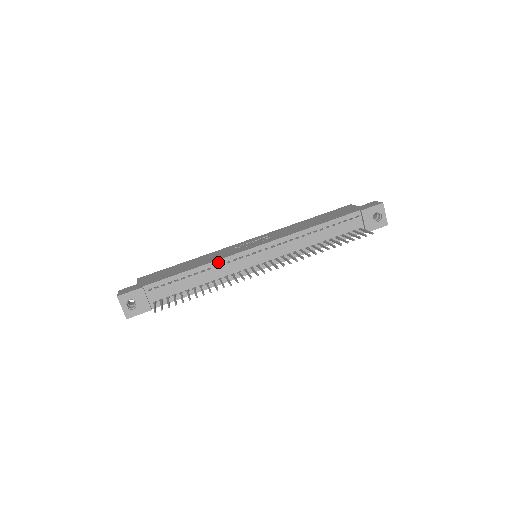
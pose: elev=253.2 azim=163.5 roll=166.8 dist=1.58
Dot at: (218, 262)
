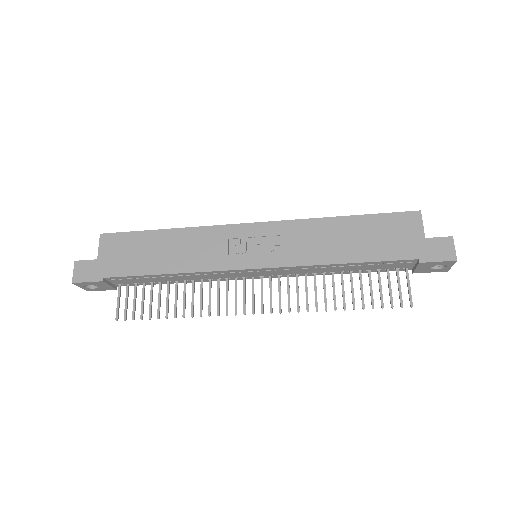
Dot at: (201, 273)
